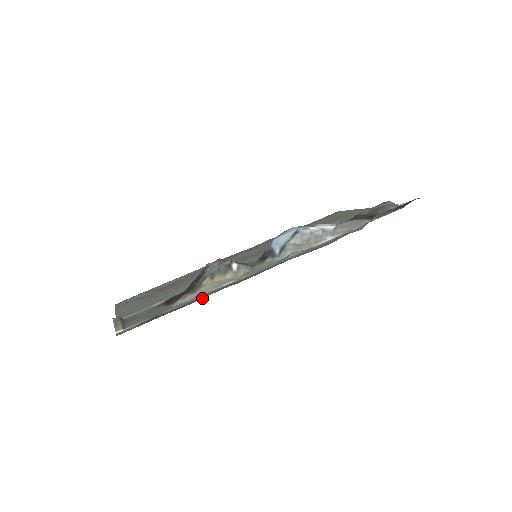
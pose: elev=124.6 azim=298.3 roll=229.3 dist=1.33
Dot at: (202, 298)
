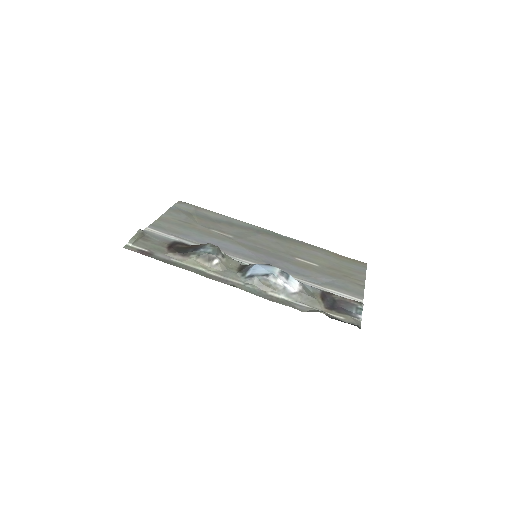
Dot at: (177, 266)
